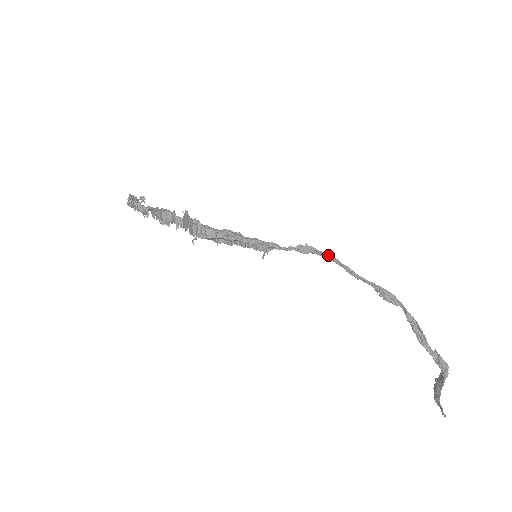
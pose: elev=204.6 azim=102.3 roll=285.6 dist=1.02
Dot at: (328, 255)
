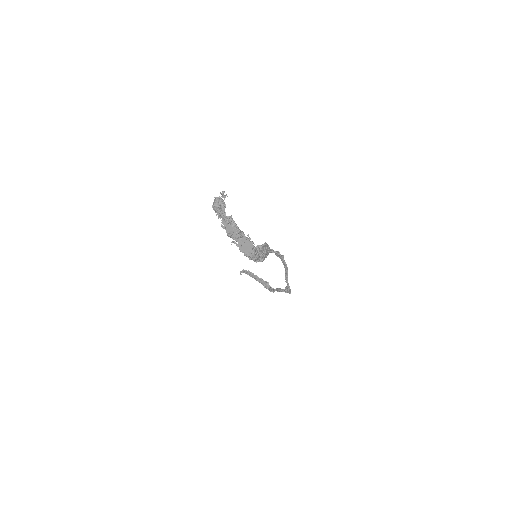
Dot at: (286, 266)
